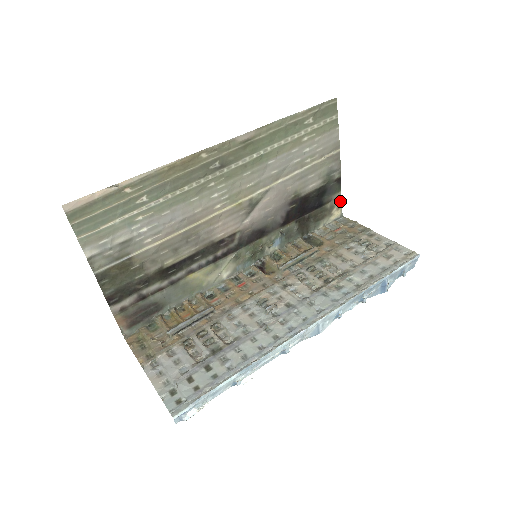
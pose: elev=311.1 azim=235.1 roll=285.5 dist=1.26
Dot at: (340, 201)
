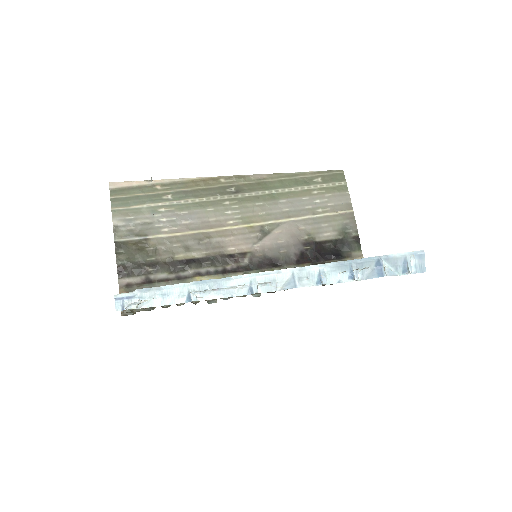
Dot at: occluded
